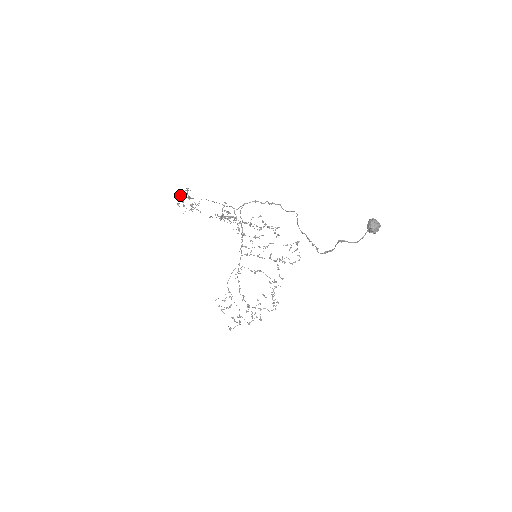
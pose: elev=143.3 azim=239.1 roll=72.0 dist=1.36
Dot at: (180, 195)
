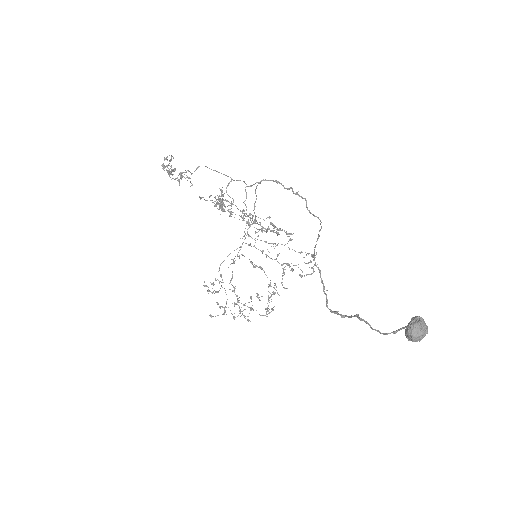
Dot at: (165, 159)
